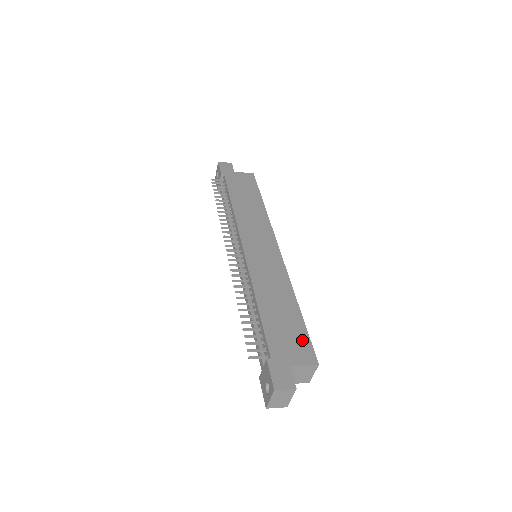
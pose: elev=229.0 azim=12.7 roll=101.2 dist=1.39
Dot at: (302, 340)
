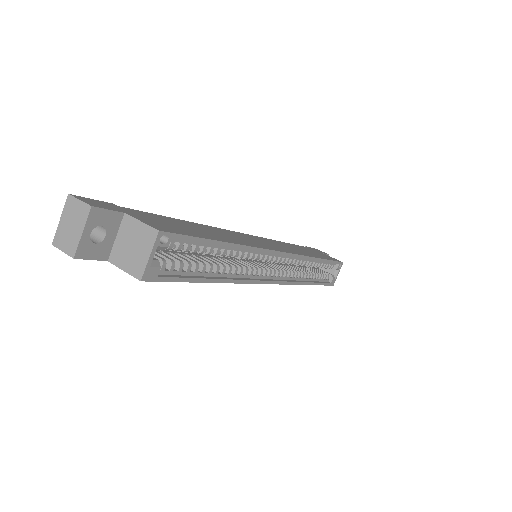
Dot at: (180, 230)
